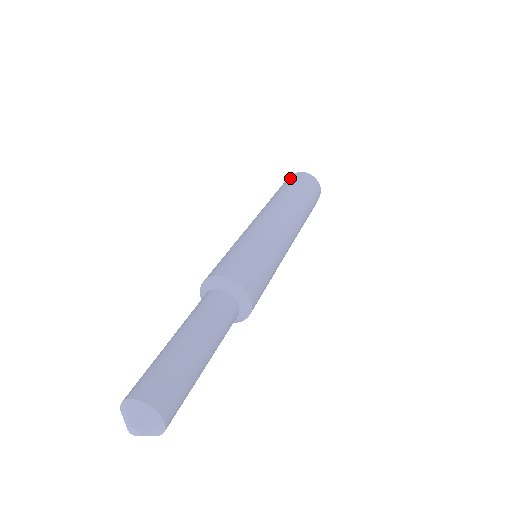
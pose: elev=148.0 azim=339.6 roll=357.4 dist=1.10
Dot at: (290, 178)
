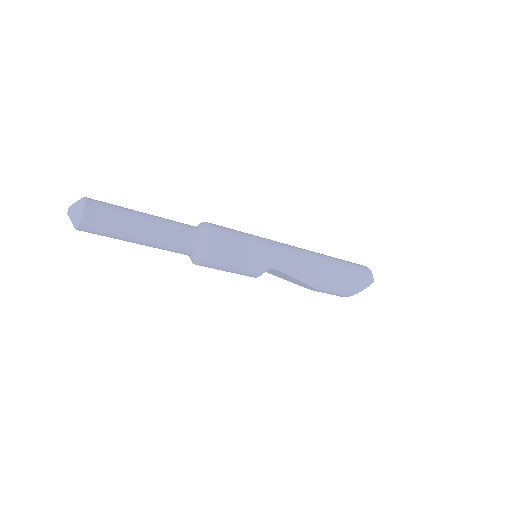
Dot at: occluded
